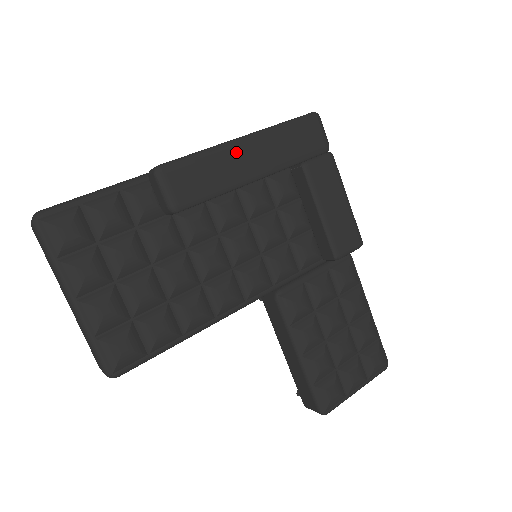
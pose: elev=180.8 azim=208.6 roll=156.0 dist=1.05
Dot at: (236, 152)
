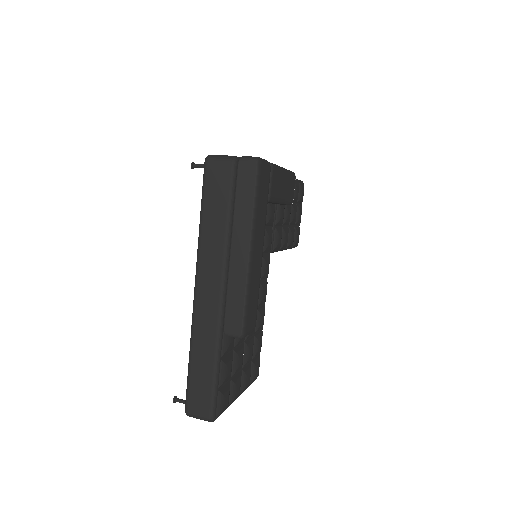
Dot at: (254, 264)
